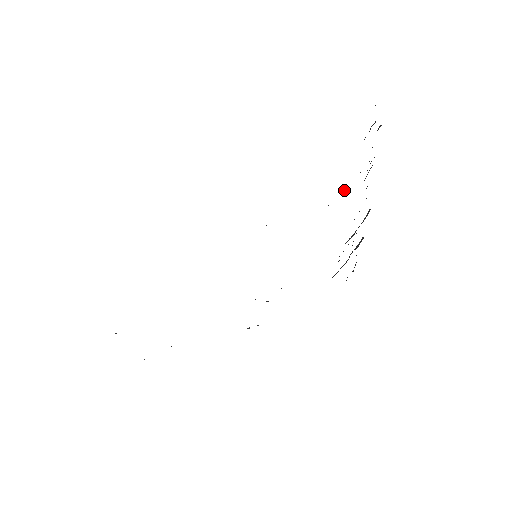
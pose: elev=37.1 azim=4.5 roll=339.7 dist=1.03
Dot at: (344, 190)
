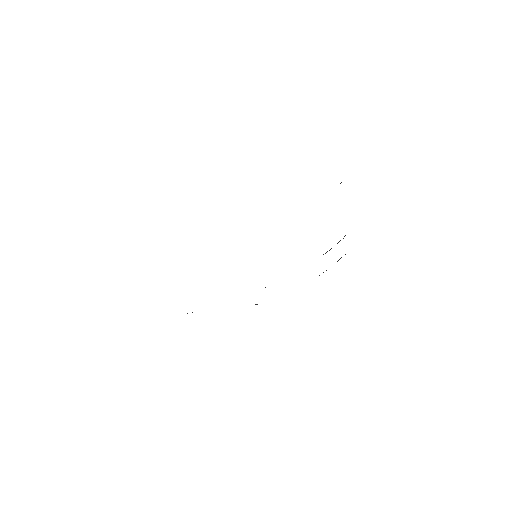
Dot at: occluded
